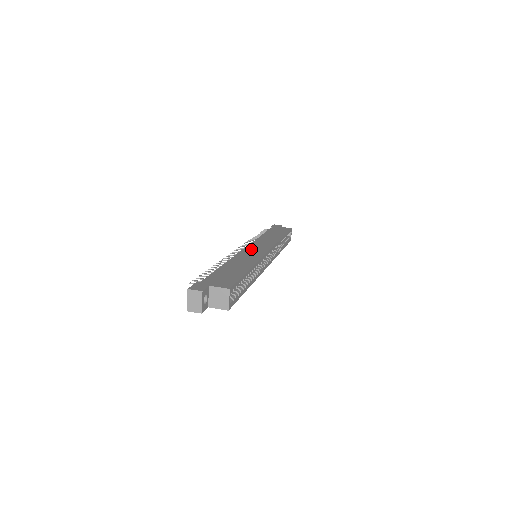
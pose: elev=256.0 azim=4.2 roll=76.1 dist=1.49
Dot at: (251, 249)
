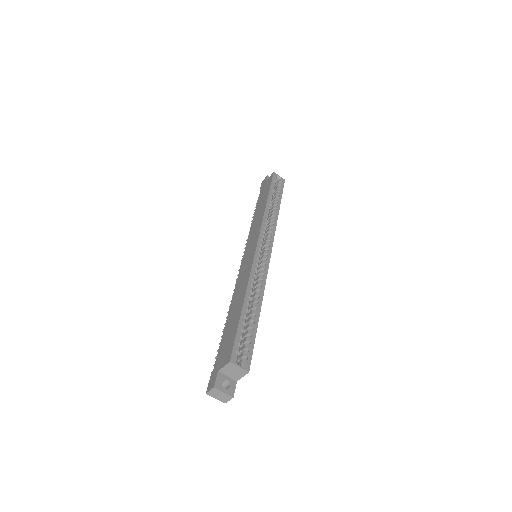
Dot at: (245, 259)
